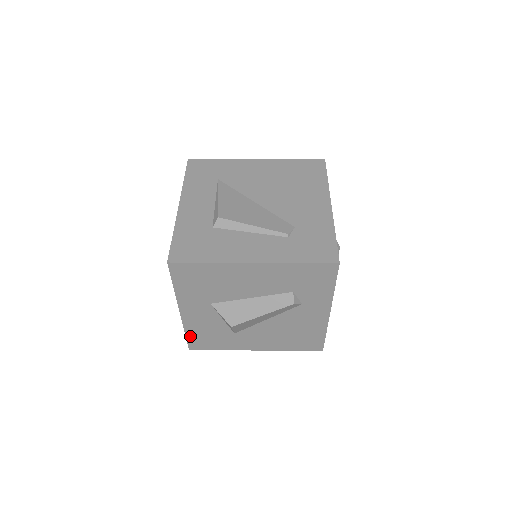
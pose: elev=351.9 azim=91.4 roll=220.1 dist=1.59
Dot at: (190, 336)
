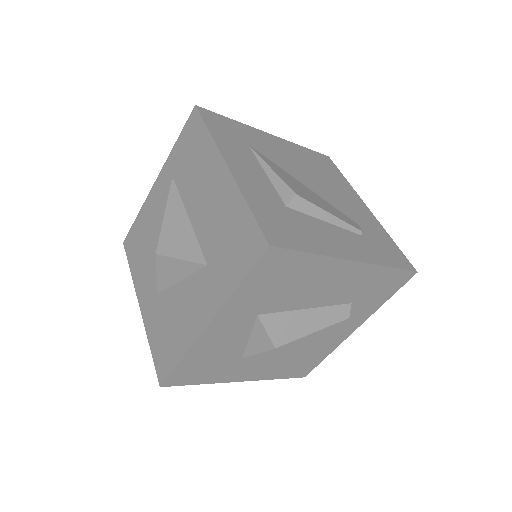
Dot at: (182, 365)
